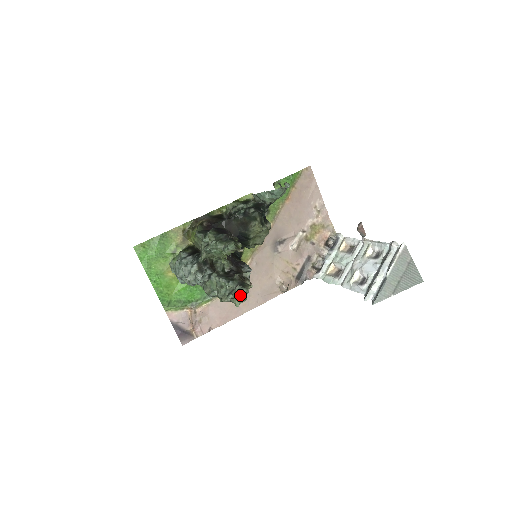
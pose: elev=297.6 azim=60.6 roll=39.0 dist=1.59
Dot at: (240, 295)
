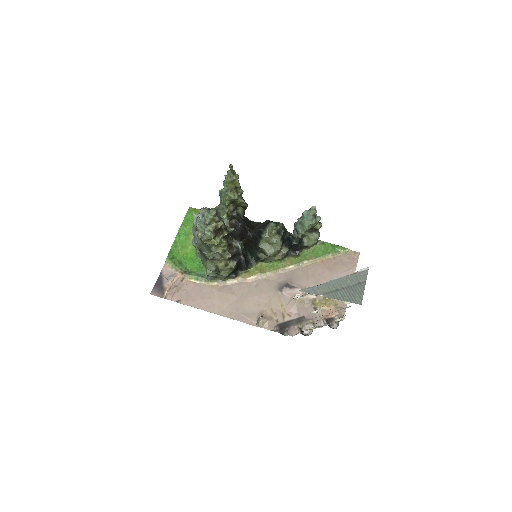
Dot at: (208, 215)
